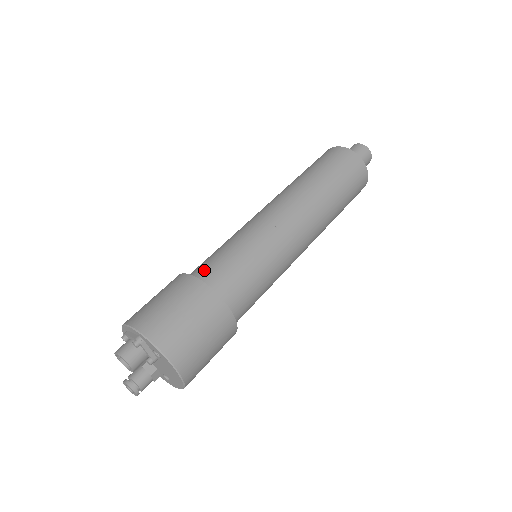
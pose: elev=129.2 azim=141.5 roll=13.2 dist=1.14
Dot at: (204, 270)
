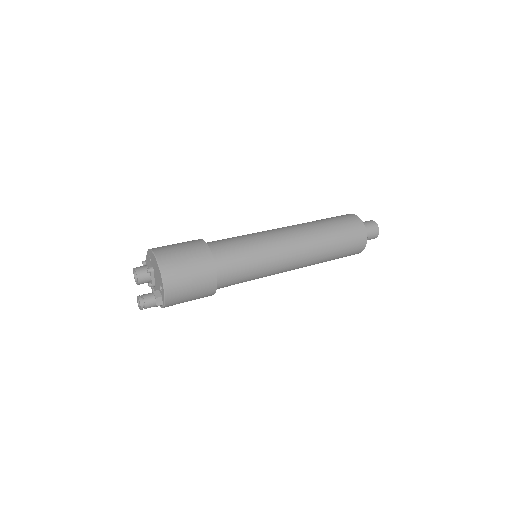
Dot at: occluded
